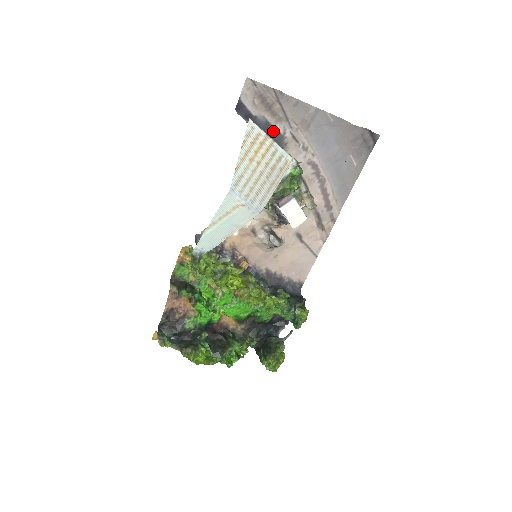
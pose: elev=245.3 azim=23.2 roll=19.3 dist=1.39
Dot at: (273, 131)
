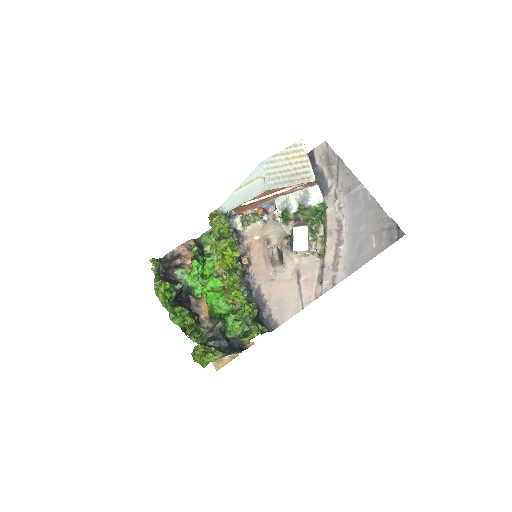
Dot at: (324, 182)
